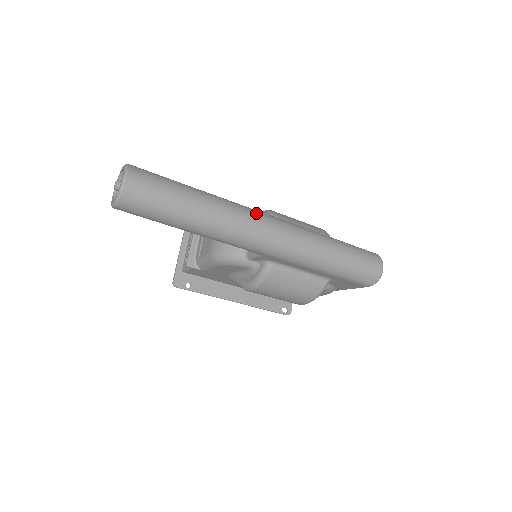
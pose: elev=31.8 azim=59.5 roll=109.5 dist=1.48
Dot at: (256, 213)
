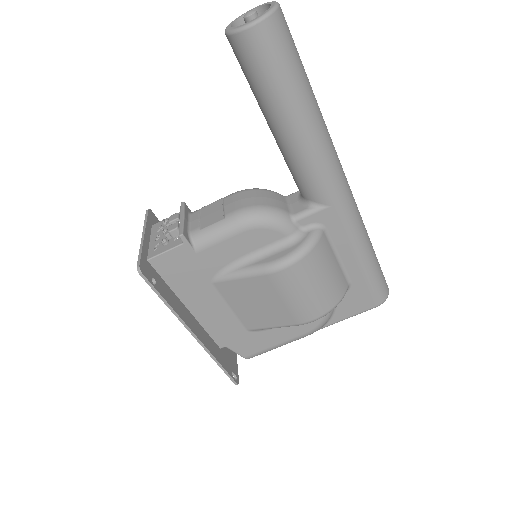
Dot at: occluded
